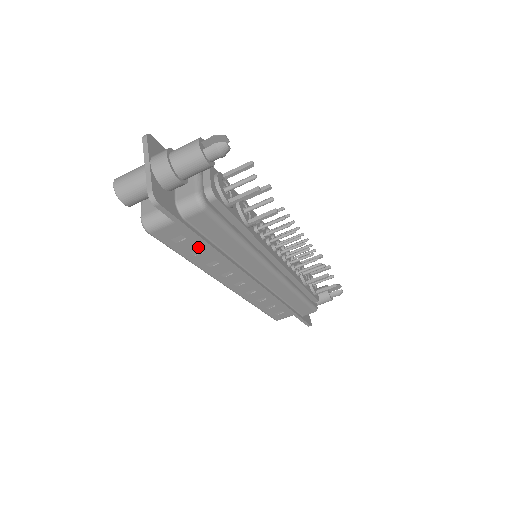
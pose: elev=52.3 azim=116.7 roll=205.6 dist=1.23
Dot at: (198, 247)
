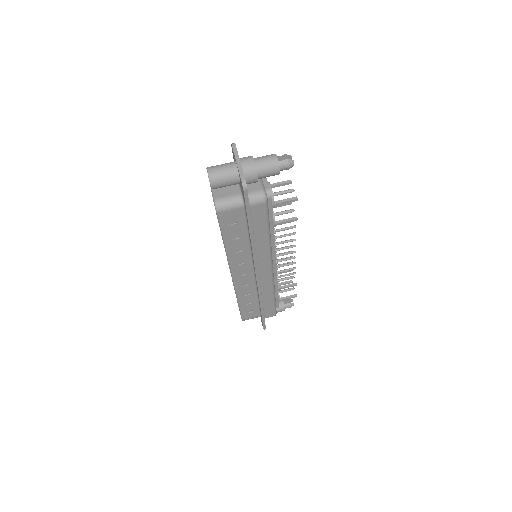
Dot at: (238, 233)
